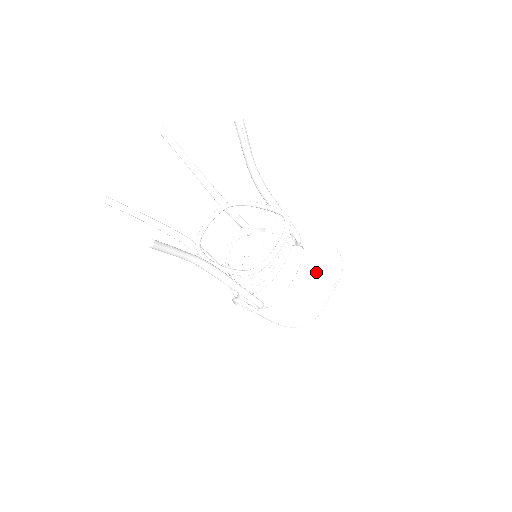
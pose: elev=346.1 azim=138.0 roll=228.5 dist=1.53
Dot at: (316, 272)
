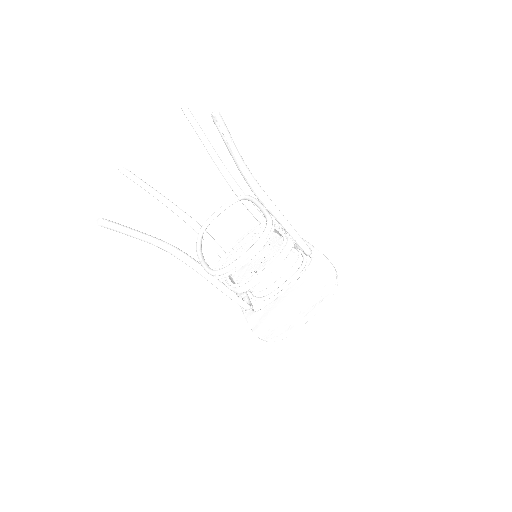
Dot at: (306, 291)
